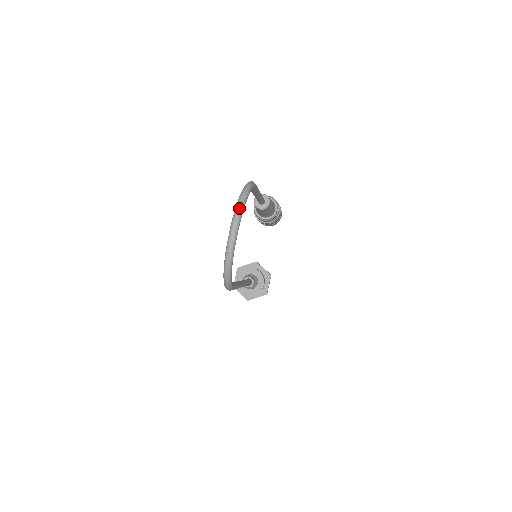
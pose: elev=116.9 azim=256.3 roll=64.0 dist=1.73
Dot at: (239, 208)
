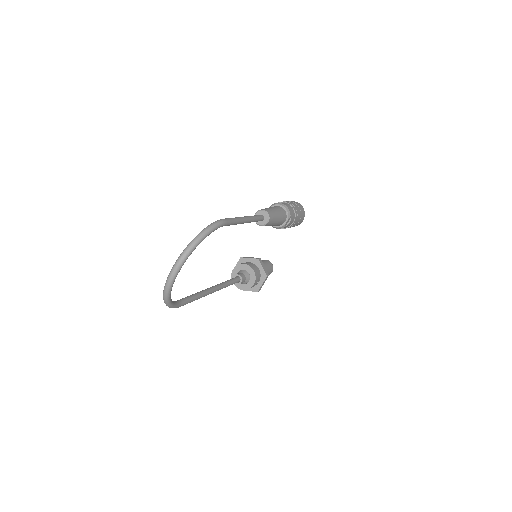
Dot at: (185, 252)
